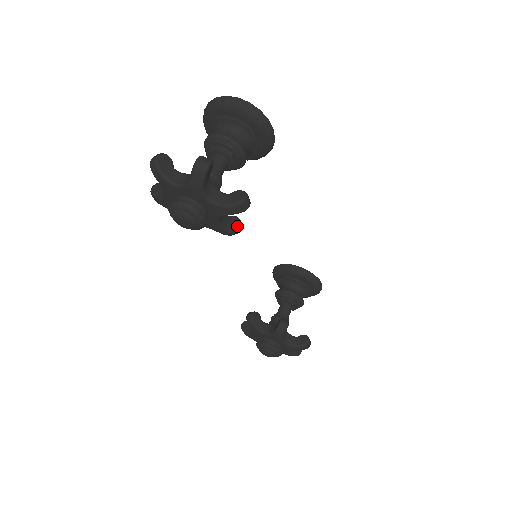
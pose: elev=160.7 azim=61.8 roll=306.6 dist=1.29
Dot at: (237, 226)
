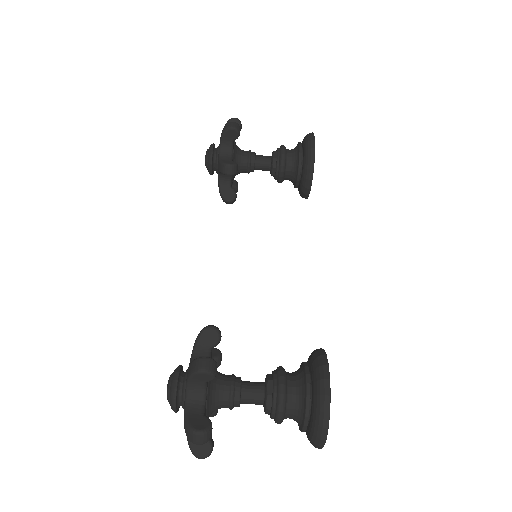
Dot at: (229, 163)
